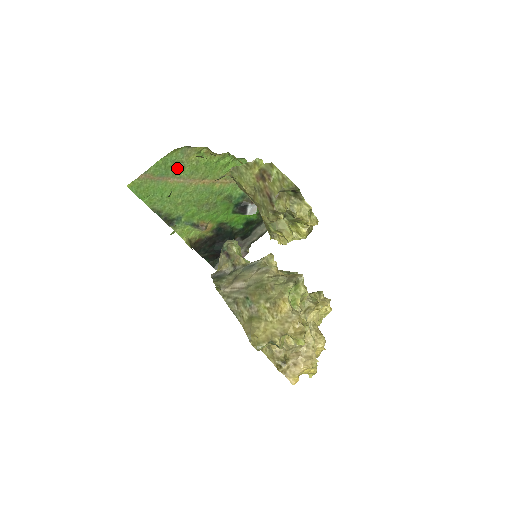
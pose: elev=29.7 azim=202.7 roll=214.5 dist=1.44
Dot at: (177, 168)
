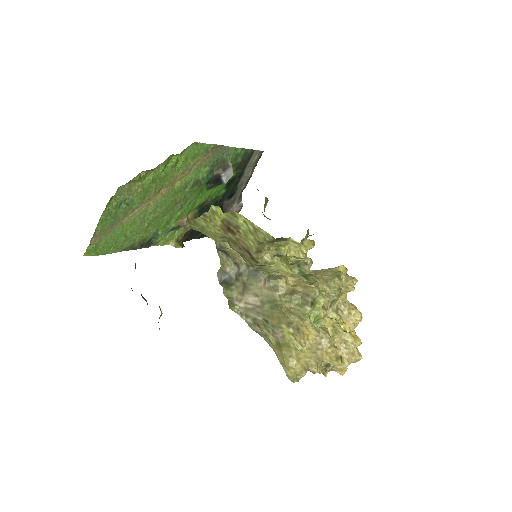
Dot at: (124, 207)
